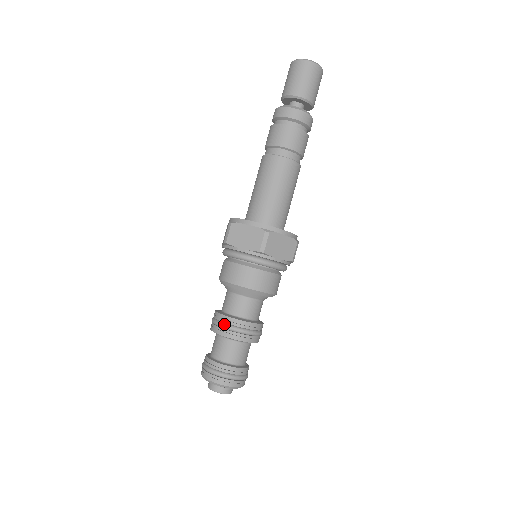
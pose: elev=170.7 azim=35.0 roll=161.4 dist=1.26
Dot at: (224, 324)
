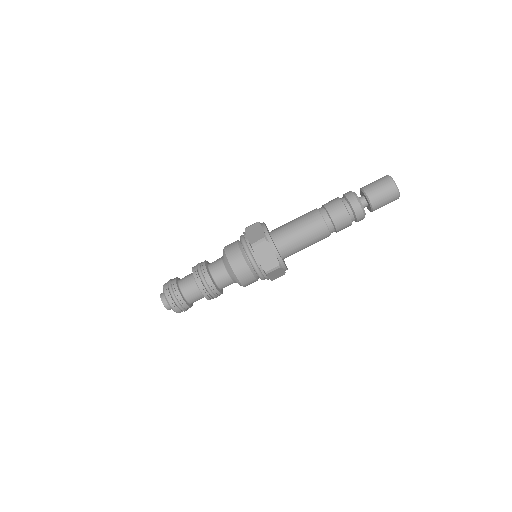
Dot at: (199, 266)
